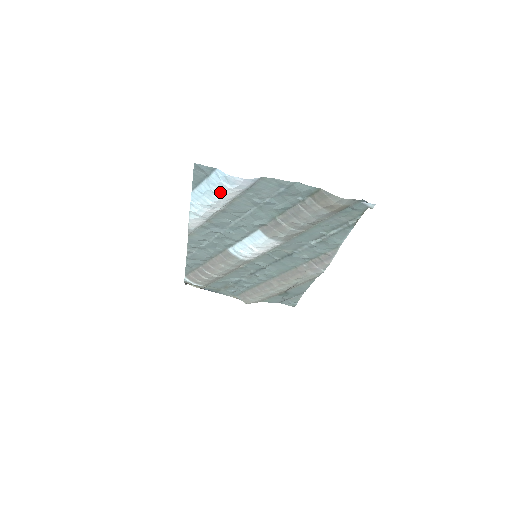
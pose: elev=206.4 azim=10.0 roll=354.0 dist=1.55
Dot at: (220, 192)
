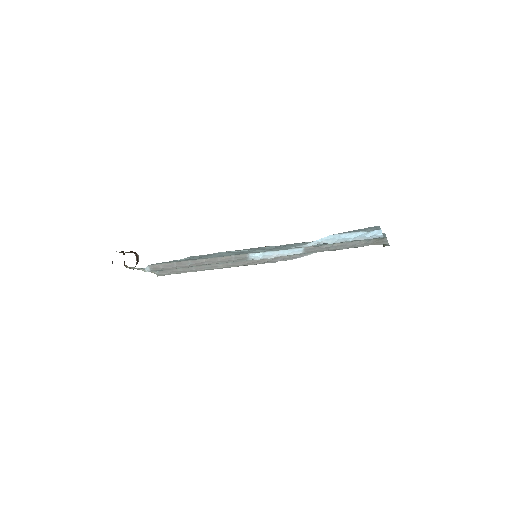
Dot at: (354, 239)
